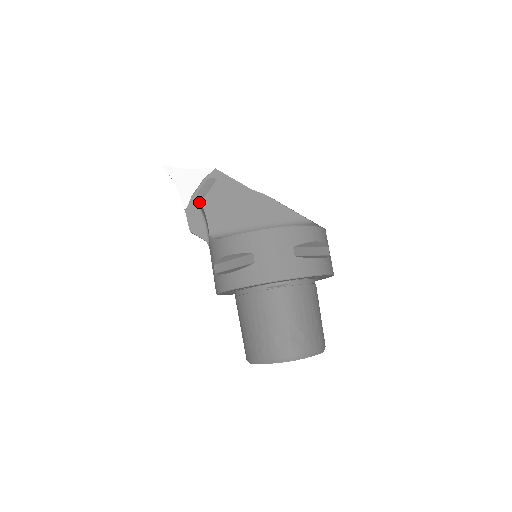
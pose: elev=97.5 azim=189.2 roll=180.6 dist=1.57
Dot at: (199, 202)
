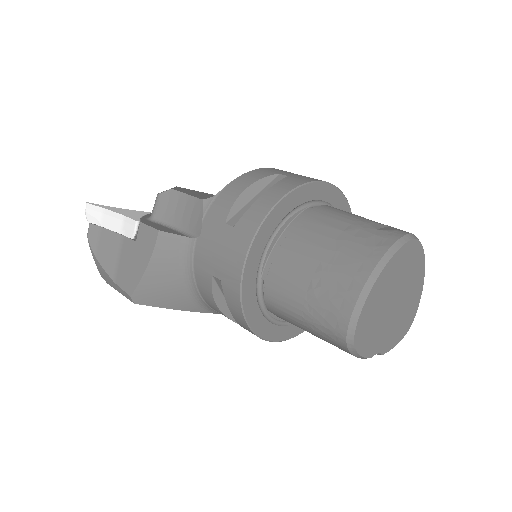
Dot at: (163, 200)
